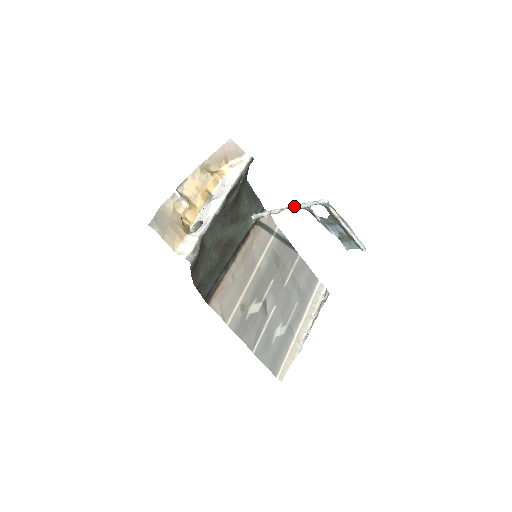
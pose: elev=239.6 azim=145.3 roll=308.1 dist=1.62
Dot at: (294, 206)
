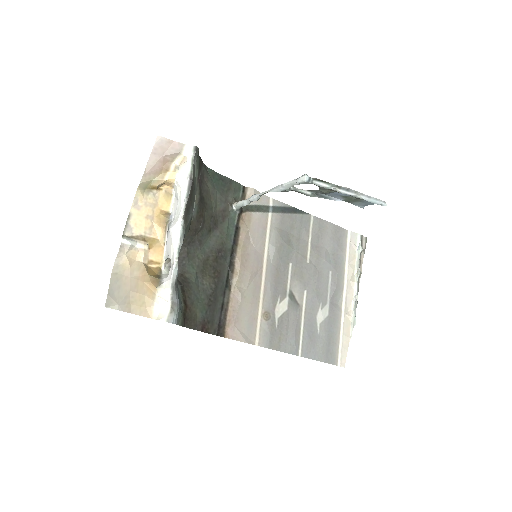
Dot at: (271, 190)
